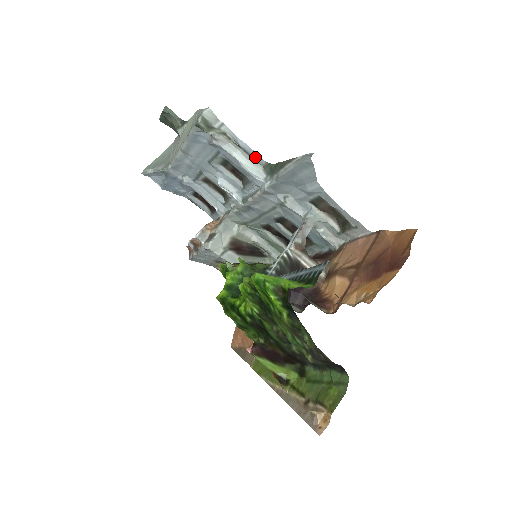
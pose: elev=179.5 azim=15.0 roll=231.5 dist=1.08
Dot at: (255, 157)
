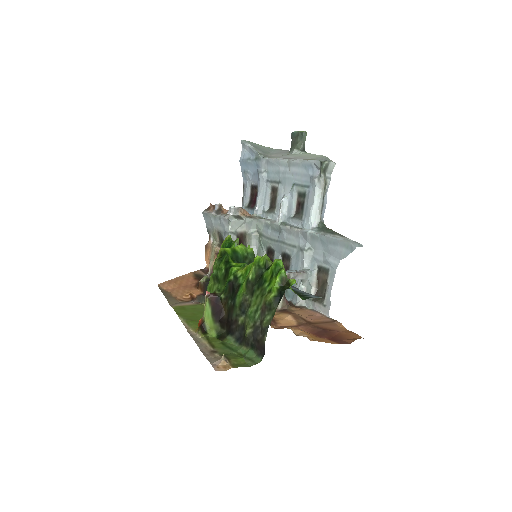
Dot at: (323, 212)
